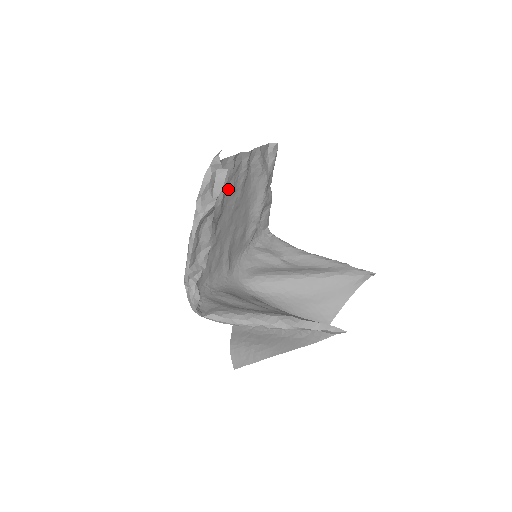
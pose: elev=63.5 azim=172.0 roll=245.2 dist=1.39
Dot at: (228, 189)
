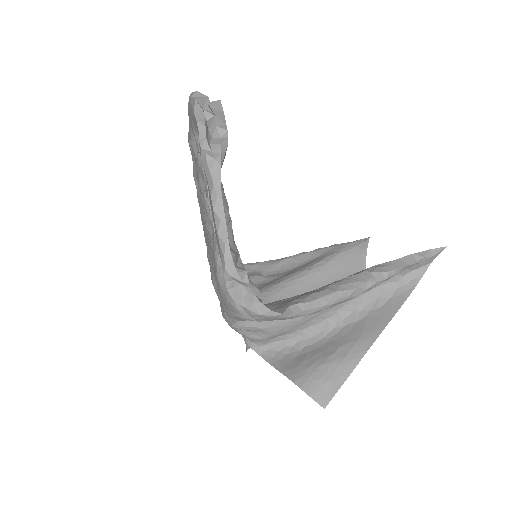
Dot at: occluded
